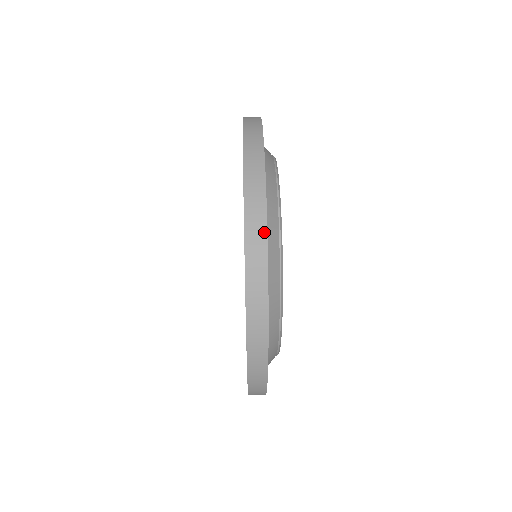
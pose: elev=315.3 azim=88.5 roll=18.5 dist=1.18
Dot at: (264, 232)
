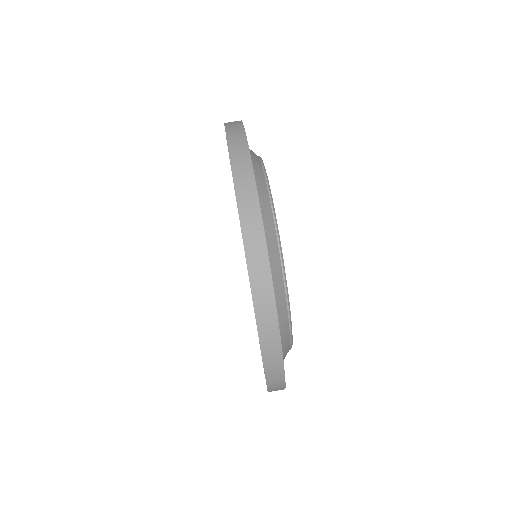
Dot at: (282, 371)
